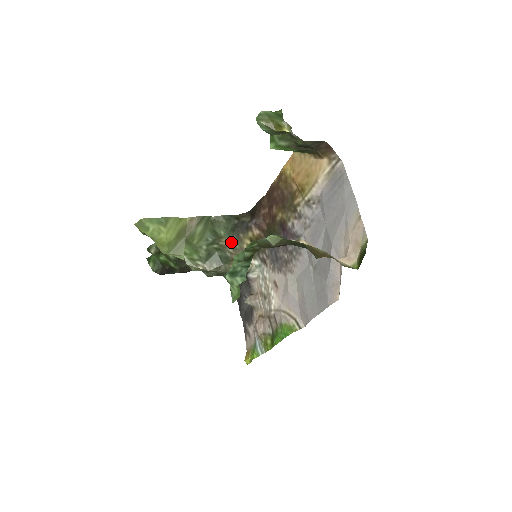
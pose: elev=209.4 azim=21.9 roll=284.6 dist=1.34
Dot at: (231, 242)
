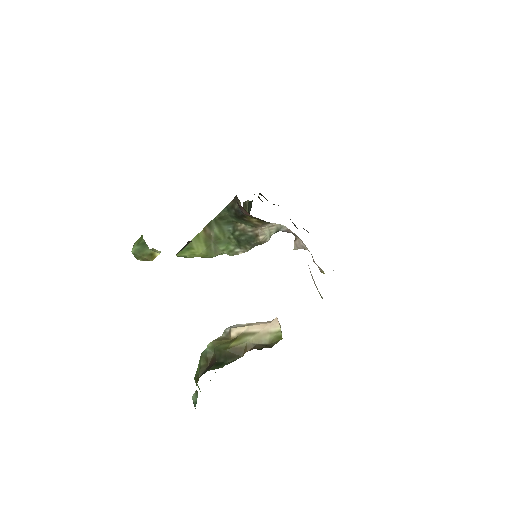
Dot at: (245, 224)
